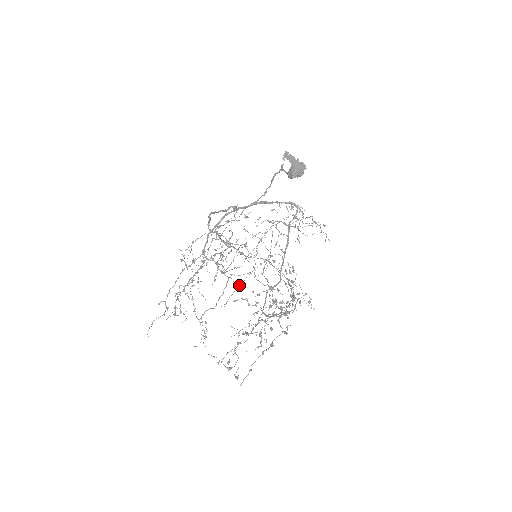
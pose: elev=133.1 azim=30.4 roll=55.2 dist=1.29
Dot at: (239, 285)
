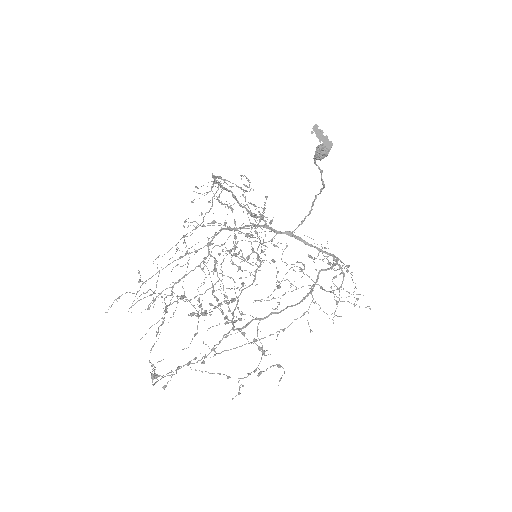
Dot at: occluded
